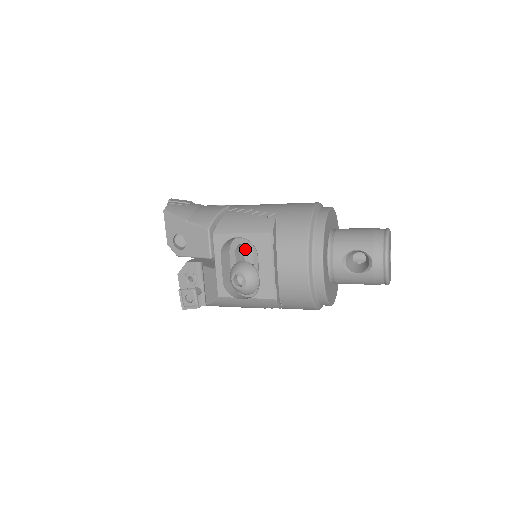
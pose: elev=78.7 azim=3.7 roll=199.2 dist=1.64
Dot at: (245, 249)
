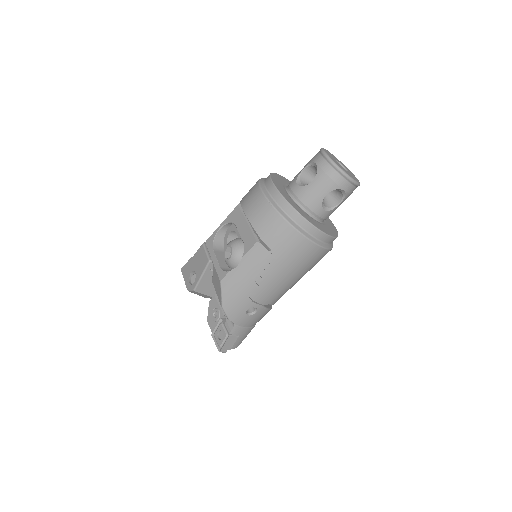
Dot at: occluded
